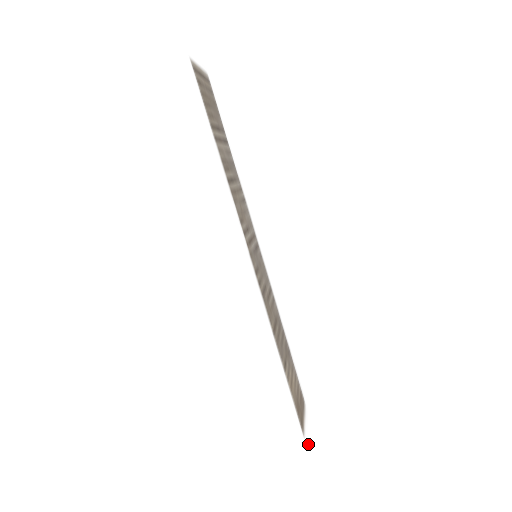
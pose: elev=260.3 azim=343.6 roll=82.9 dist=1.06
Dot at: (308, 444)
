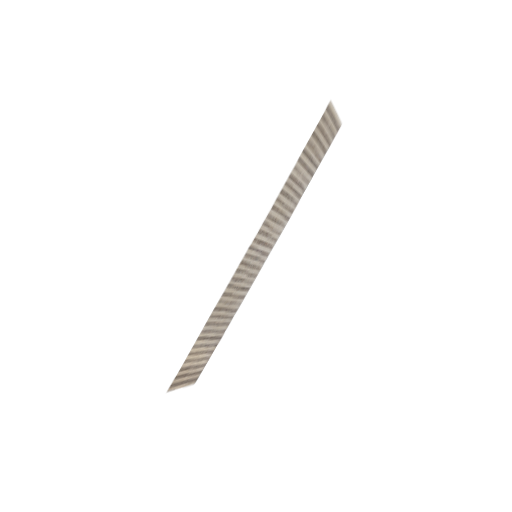
Dot at: (166, 402)
